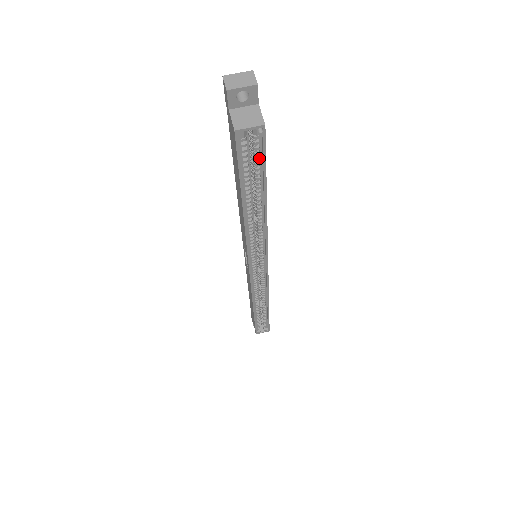
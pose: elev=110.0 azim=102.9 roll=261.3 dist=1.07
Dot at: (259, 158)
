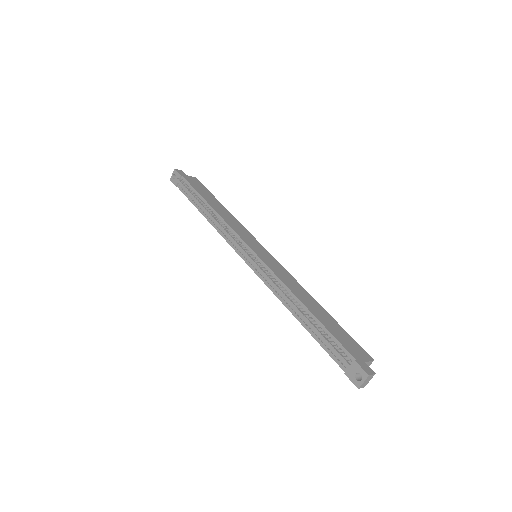
Dot at: occluded
